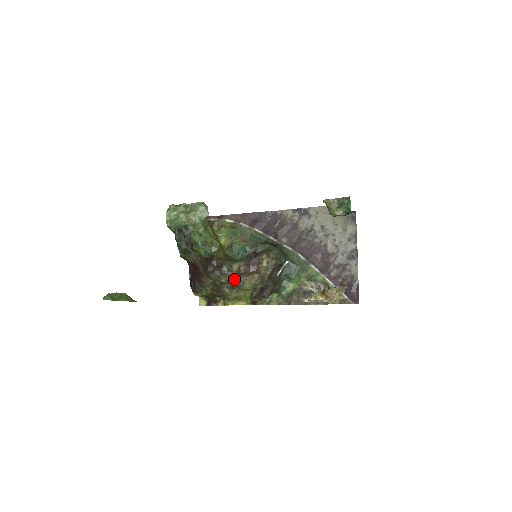
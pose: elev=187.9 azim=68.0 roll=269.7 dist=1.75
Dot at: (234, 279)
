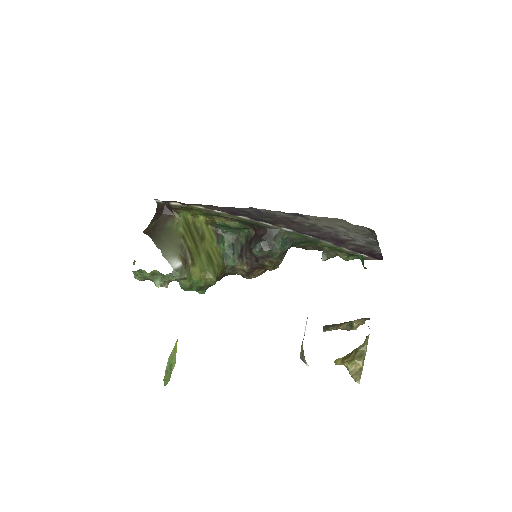
Dot at: occluded
